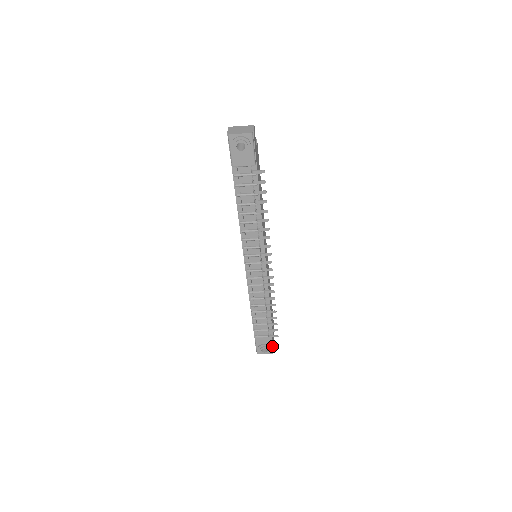
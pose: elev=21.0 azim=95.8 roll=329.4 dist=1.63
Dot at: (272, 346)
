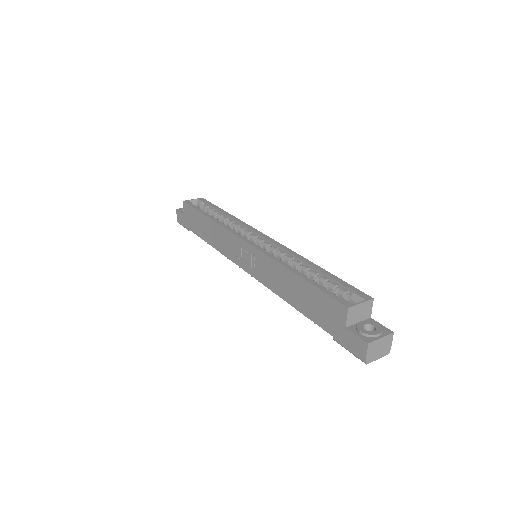
Dot at: occluded
